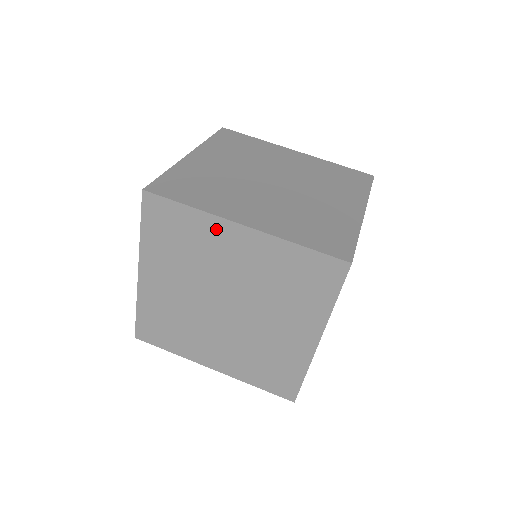
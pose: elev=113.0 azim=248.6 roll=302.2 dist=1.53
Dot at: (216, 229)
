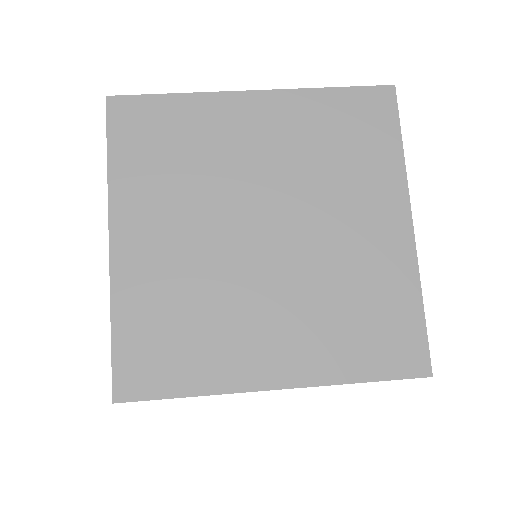
Dot at: (220, 111)
